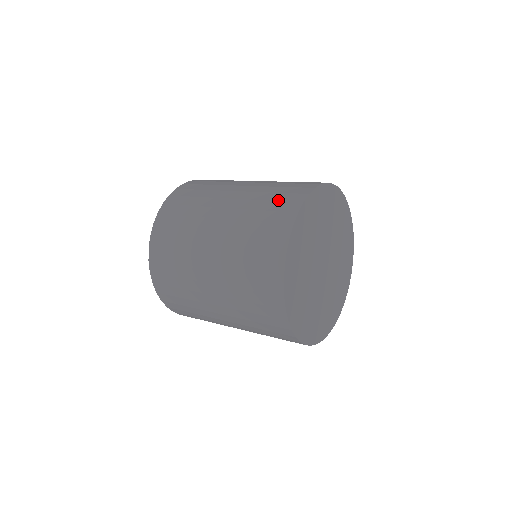
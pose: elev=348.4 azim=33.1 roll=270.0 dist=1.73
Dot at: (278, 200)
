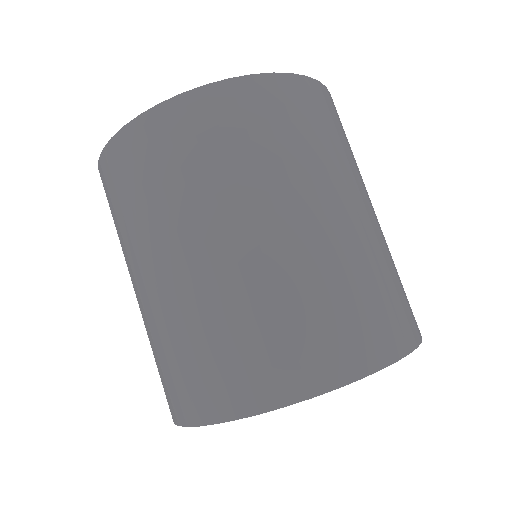
Dot at: (244, 360)
